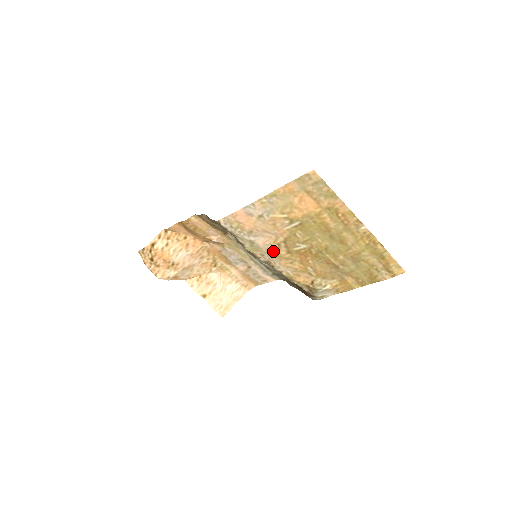
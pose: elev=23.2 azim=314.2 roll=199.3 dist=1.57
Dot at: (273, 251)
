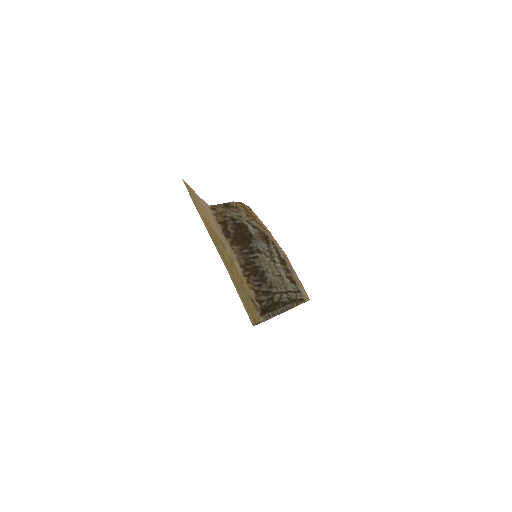
Dot at: (228, 249)
